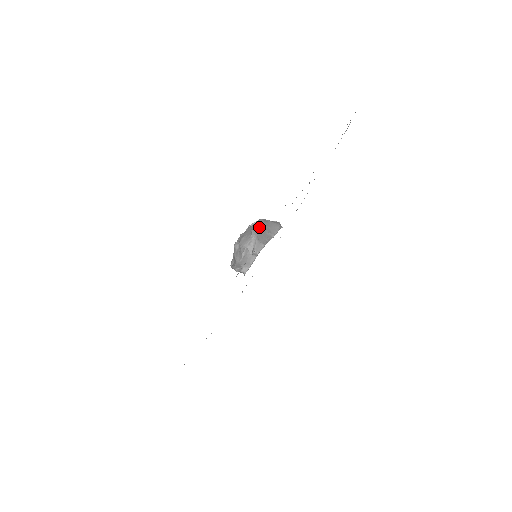
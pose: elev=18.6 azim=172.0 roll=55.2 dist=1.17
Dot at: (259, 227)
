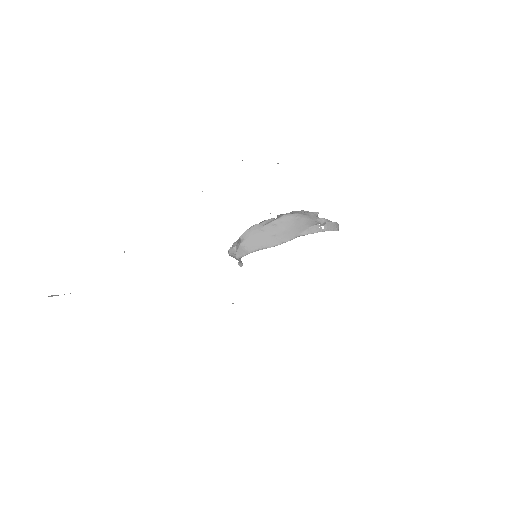
Dot at: (264, 227)
